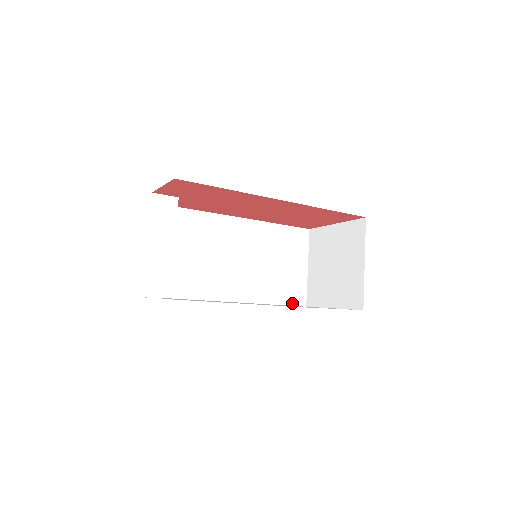
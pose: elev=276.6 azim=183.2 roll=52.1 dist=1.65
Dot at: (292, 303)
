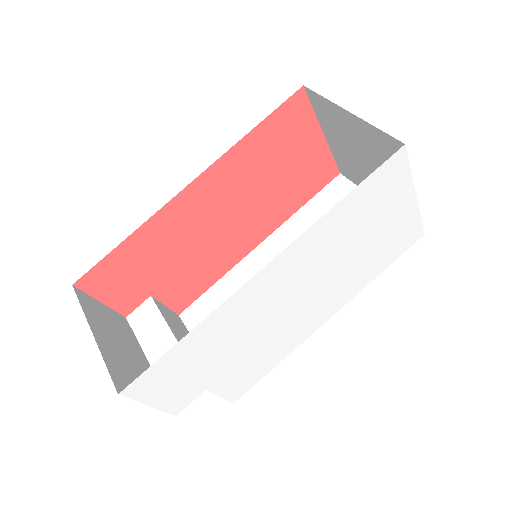
Dot at: occluded
